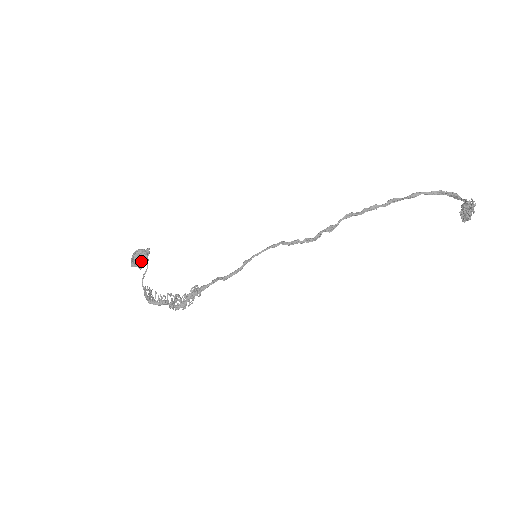
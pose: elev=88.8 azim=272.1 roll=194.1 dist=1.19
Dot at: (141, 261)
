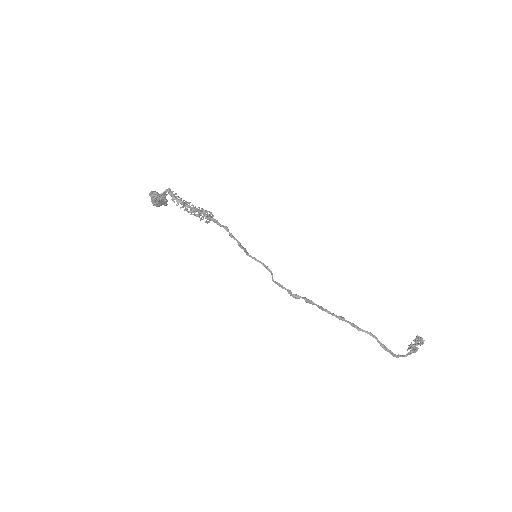
Dot at: occluded
